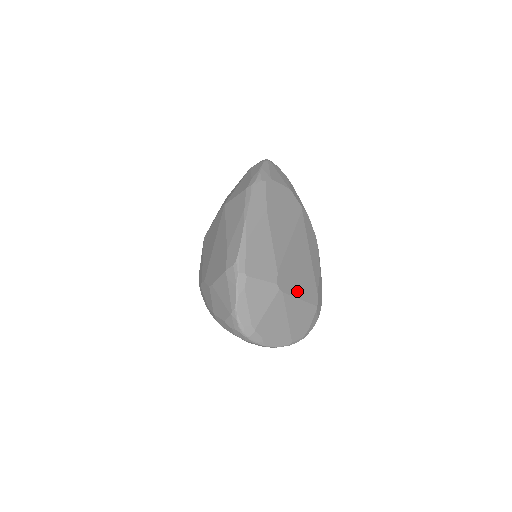
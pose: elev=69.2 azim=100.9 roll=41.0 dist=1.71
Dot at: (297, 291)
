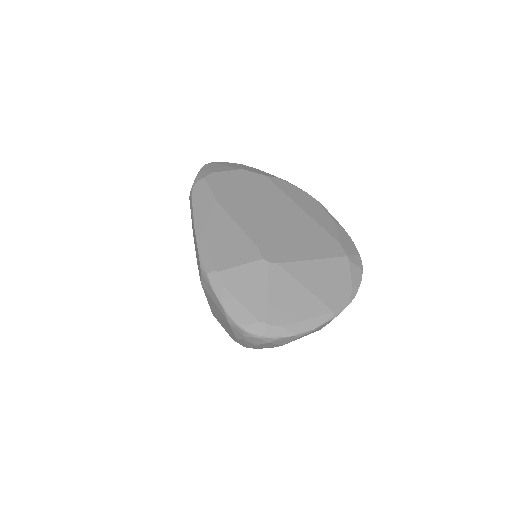
Dot at: (302, 254)
